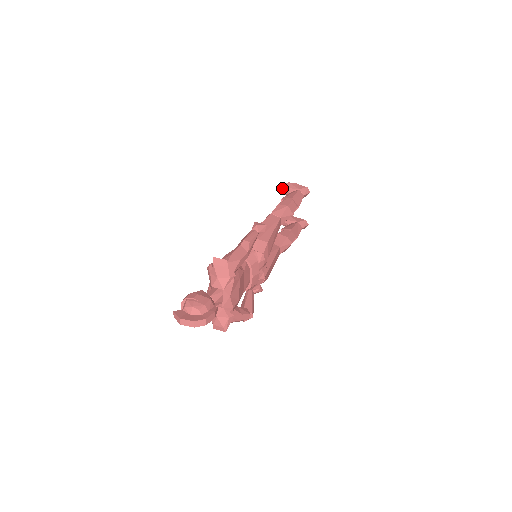
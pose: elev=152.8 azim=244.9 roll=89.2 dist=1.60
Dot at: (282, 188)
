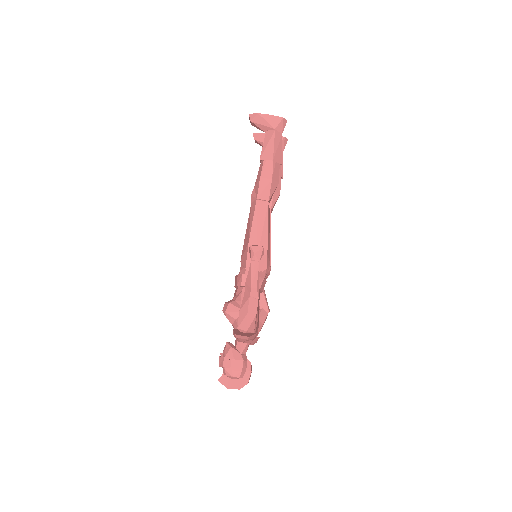
Dot at: (252, 123)
